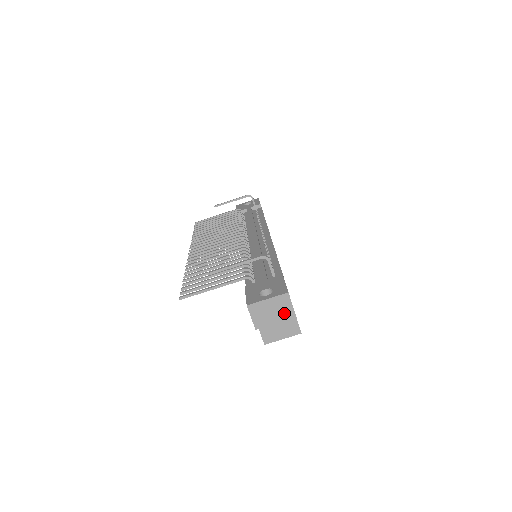
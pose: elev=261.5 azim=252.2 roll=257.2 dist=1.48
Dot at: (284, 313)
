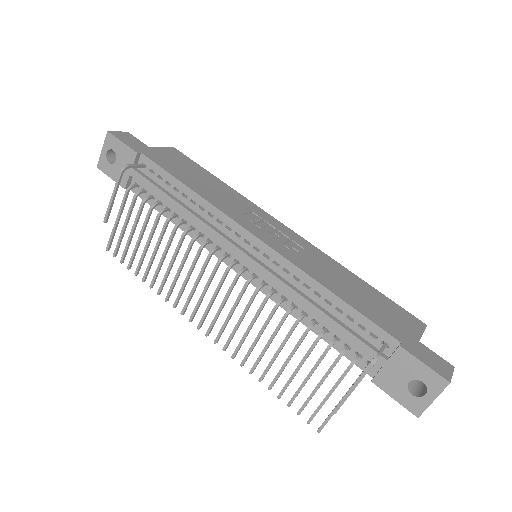
Dot at: occluded
